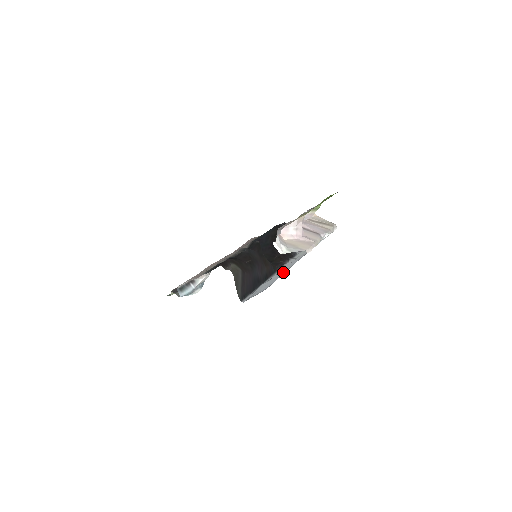
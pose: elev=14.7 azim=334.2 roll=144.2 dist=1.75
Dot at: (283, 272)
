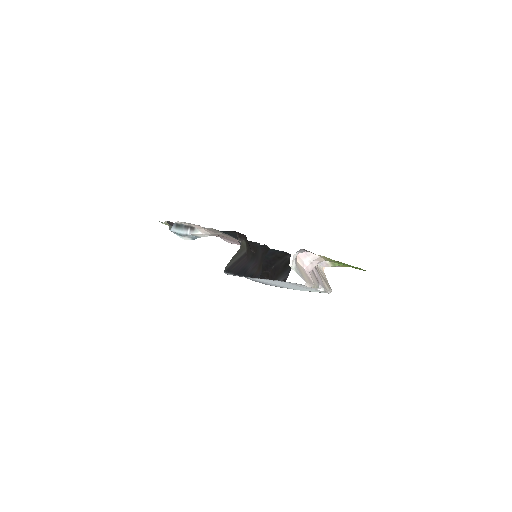
Dot at: occluded
